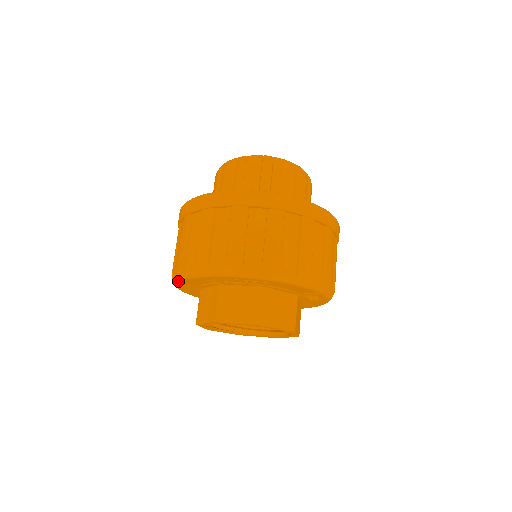
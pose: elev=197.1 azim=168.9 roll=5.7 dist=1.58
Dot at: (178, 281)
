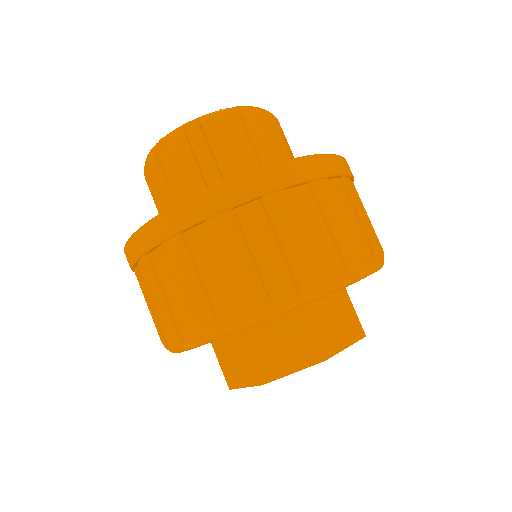
Dot at: (241, 329)
